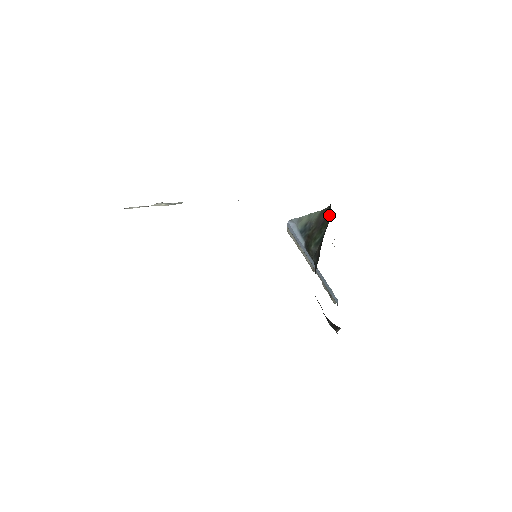
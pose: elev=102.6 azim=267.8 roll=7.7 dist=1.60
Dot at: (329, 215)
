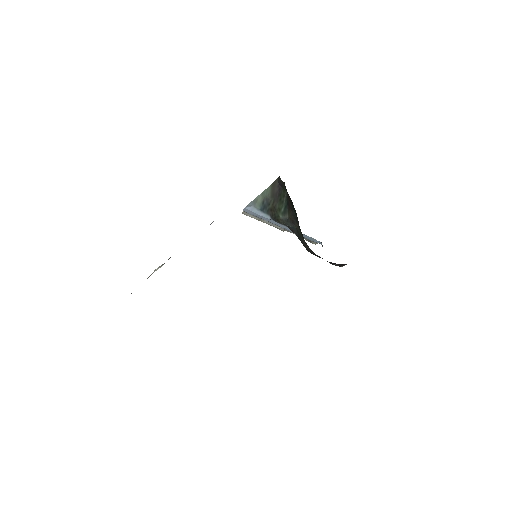
Dot at: (284, 186)
